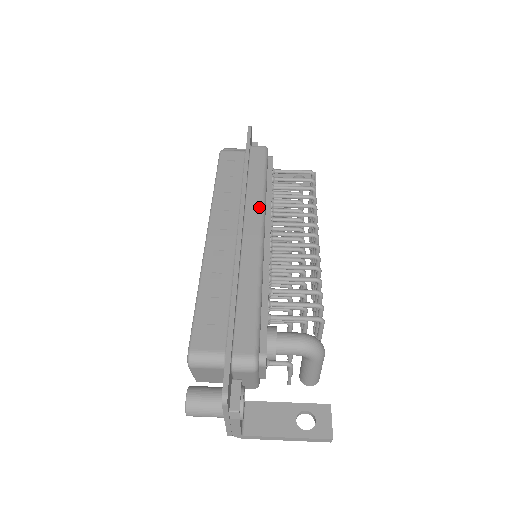
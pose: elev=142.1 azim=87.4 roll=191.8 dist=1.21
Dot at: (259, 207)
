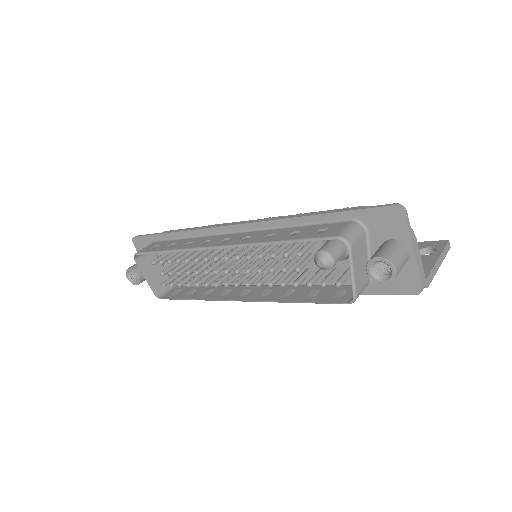
Dot at: (222, 224)
